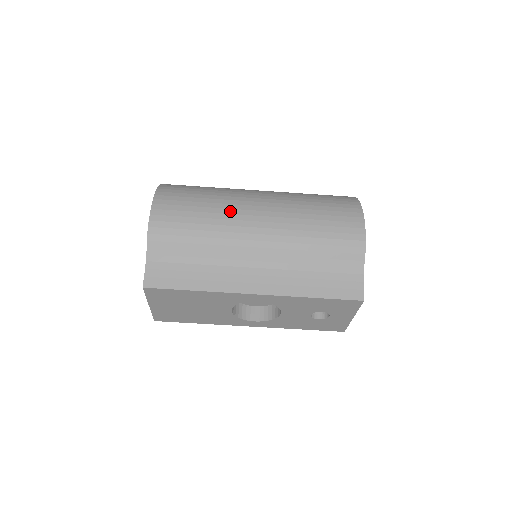
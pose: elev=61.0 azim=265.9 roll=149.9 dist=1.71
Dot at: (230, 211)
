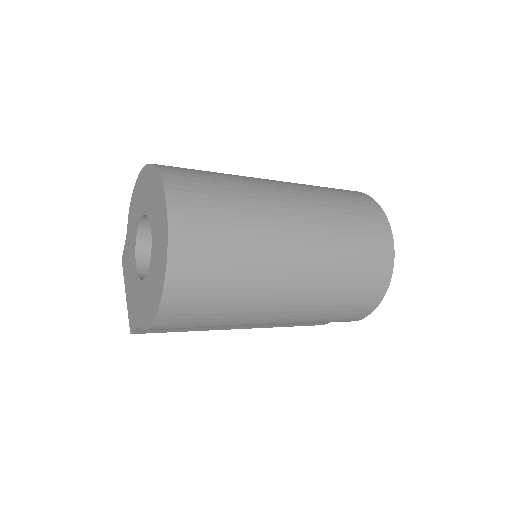
Dot at: (249, 315)
